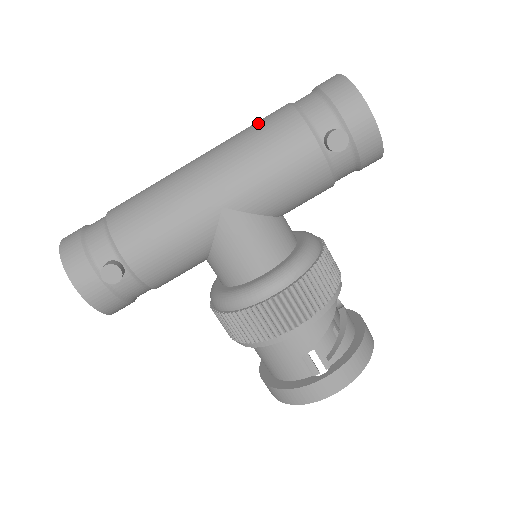
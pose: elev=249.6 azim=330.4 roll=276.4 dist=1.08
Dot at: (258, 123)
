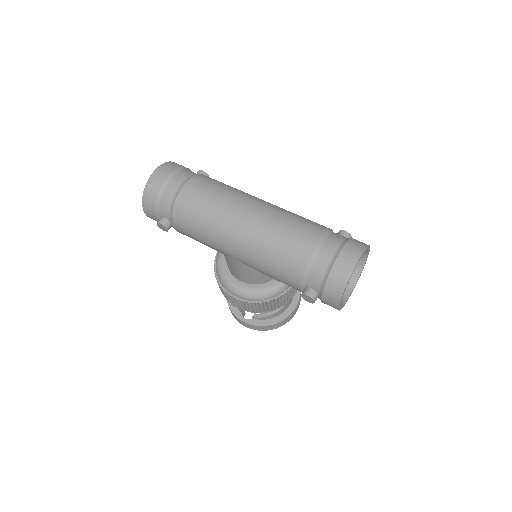
Dot at: (289, 238)
